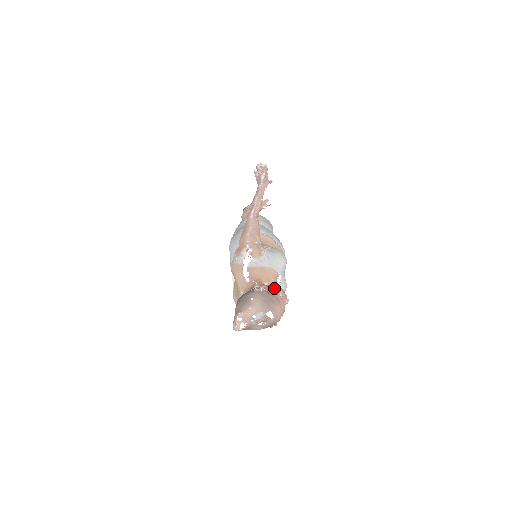
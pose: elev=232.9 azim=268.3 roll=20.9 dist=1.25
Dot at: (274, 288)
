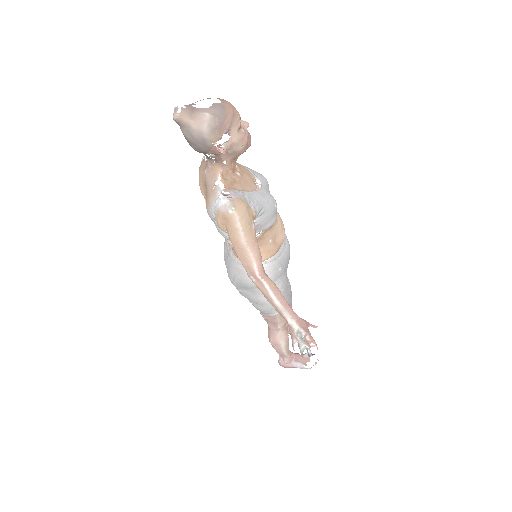
Dot at: occluded
